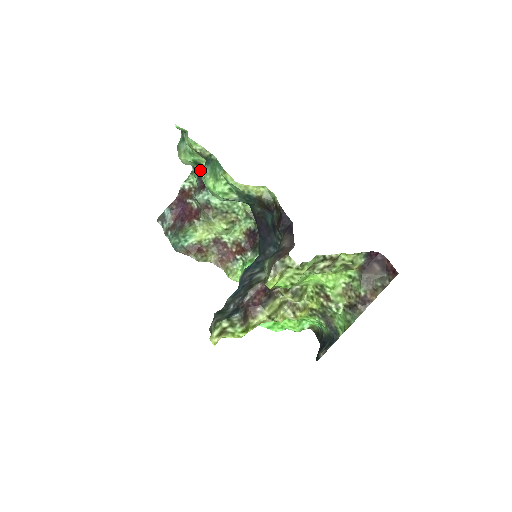
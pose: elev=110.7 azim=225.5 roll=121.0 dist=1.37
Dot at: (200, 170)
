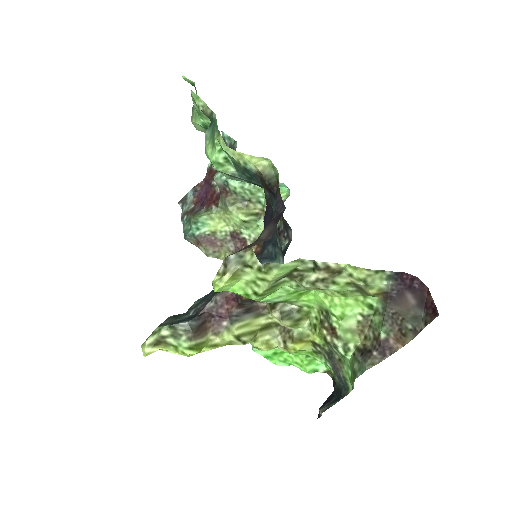
Dot at: occluded
